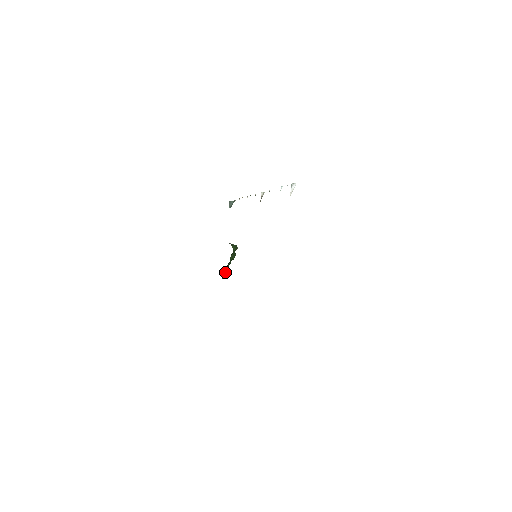
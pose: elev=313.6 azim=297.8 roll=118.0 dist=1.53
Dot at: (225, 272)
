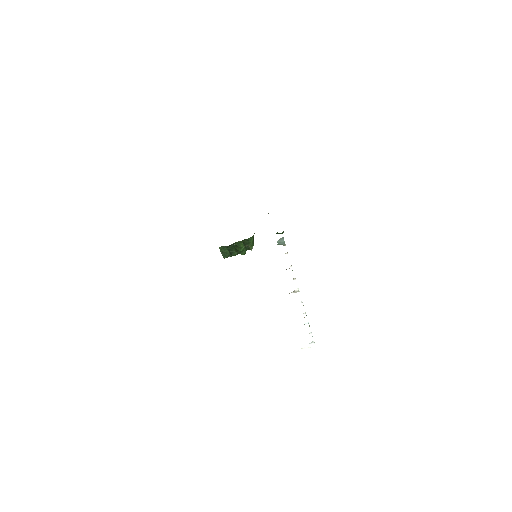
Dot at: (225, 251)
